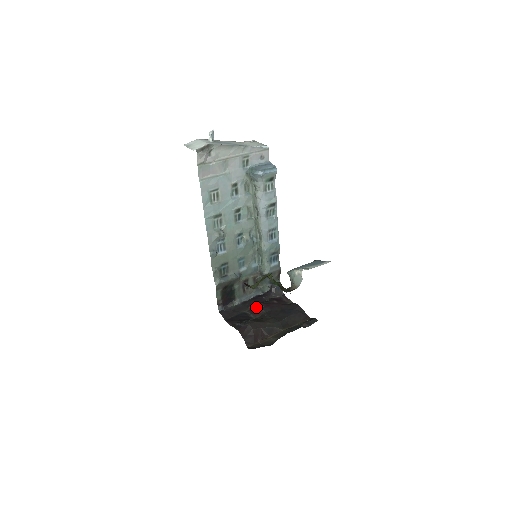
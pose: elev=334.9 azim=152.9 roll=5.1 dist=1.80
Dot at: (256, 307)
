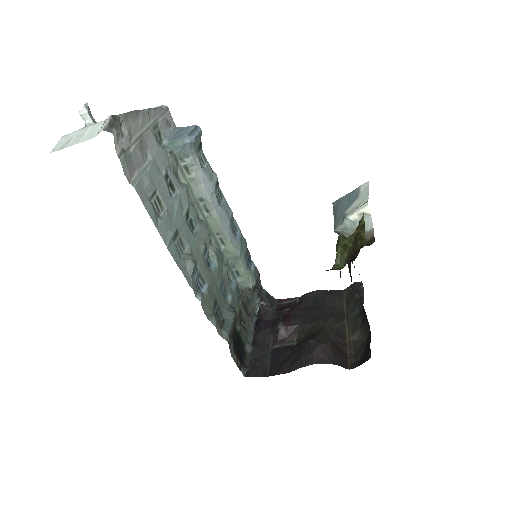
Dot at: (281, 330)
